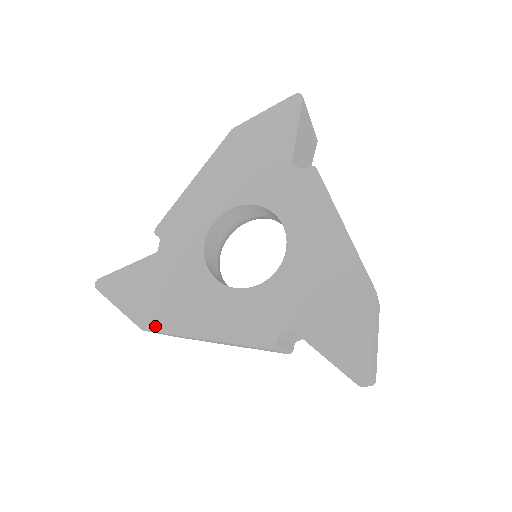
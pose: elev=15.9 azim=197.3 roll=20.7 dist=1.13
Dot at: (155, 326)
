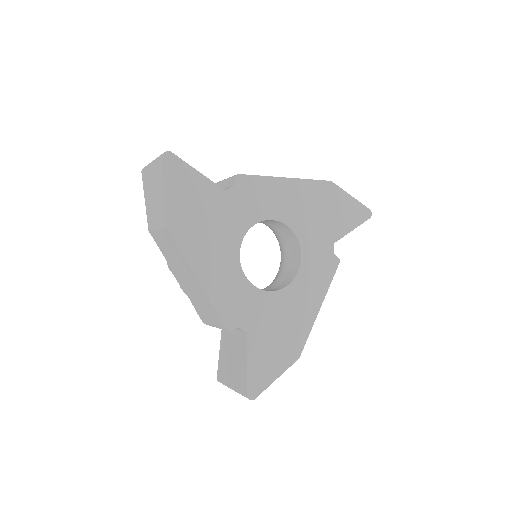
Dot at: (177, 235)
